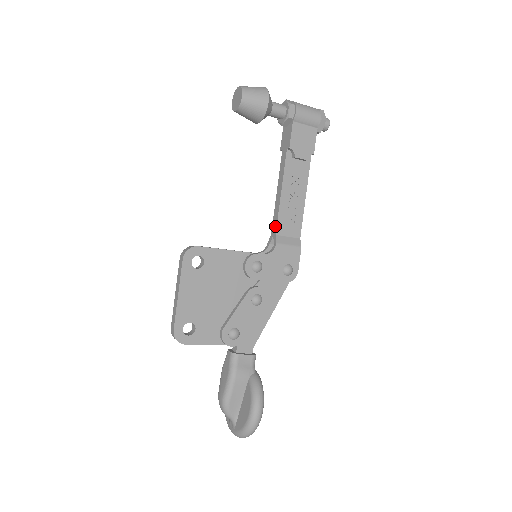
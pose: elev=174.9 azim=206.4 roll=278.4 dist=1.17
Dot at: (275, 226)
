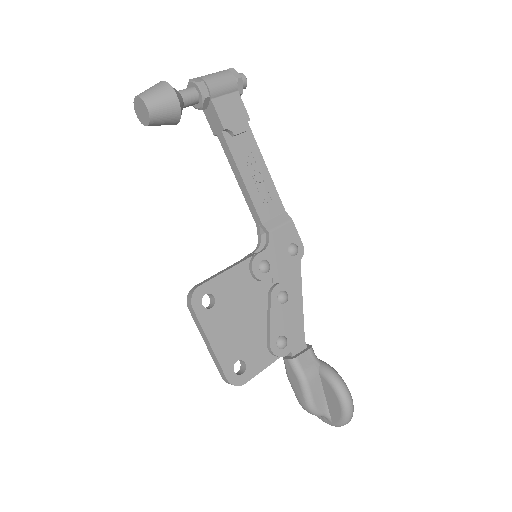
Dot at: (256, 215)
